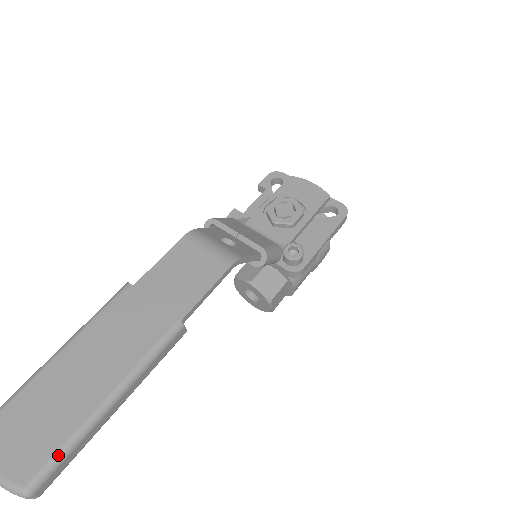
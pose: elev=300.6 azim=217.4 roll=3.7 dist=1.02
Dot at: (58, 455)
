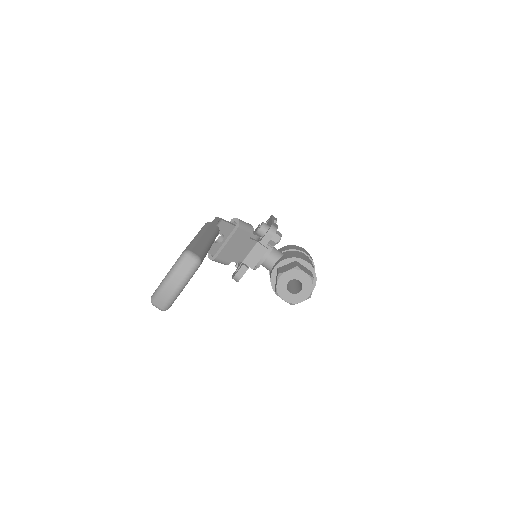
Dot at: (189, 245)
